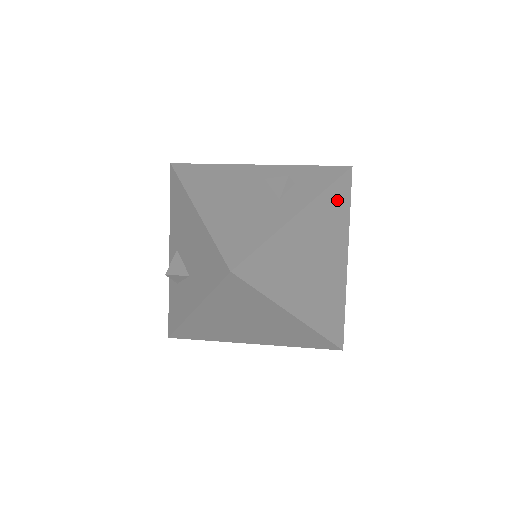
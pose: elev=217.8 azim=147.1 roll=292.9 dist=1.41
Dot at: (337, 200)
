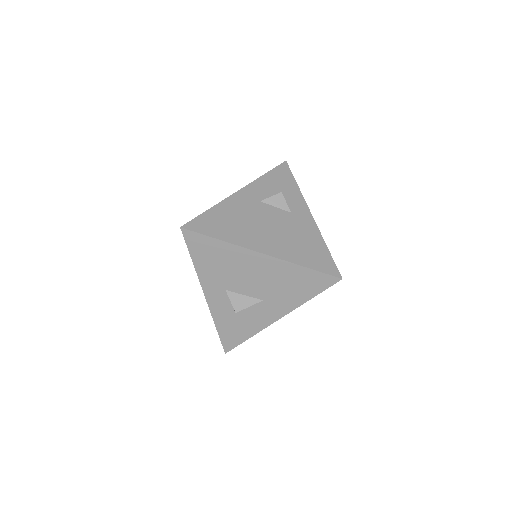
Dot at: occluded
